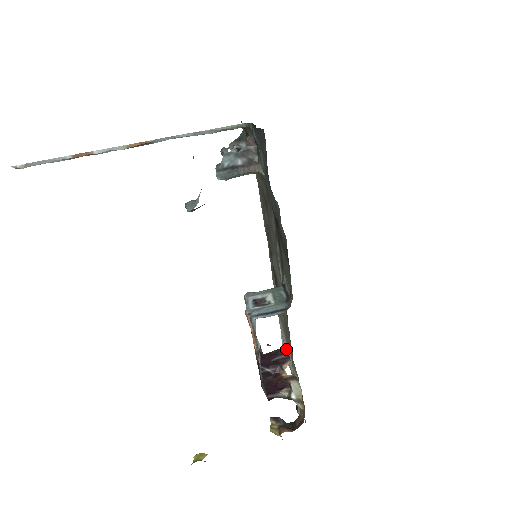
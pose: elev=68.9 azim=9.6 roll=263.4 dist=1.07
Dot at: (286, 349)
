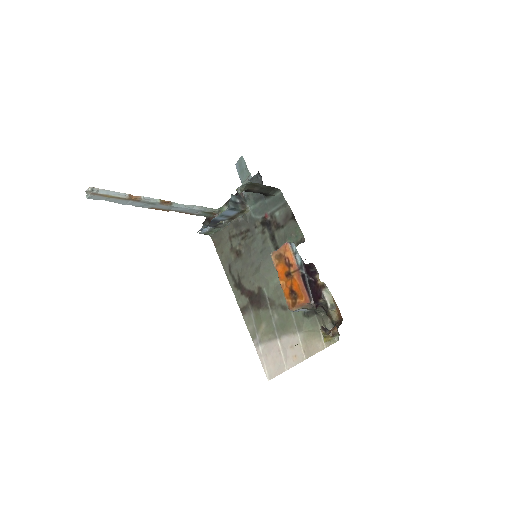
Dot at: (313, 265)
